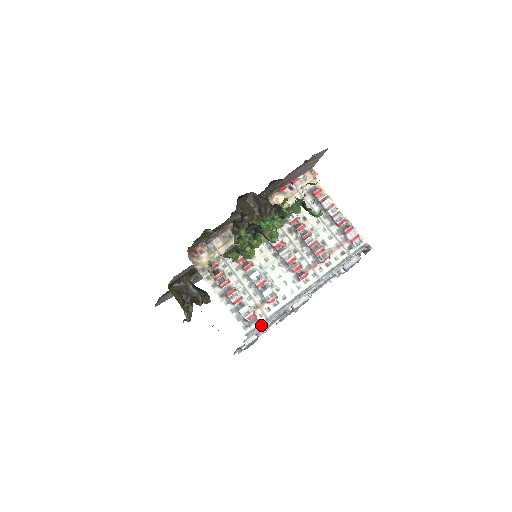
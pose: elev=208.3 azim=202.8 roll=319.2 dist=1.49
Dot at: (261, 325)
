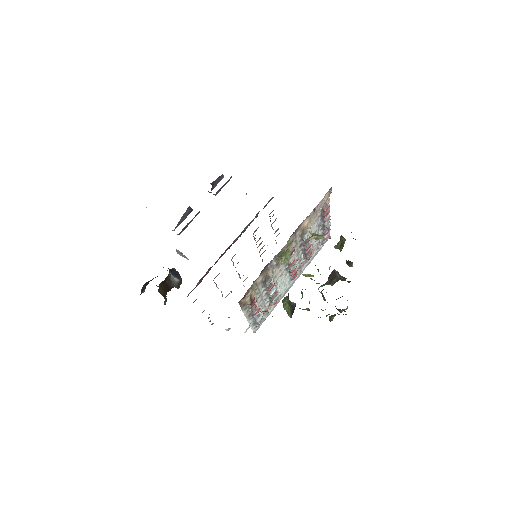
Dot at: occluded
